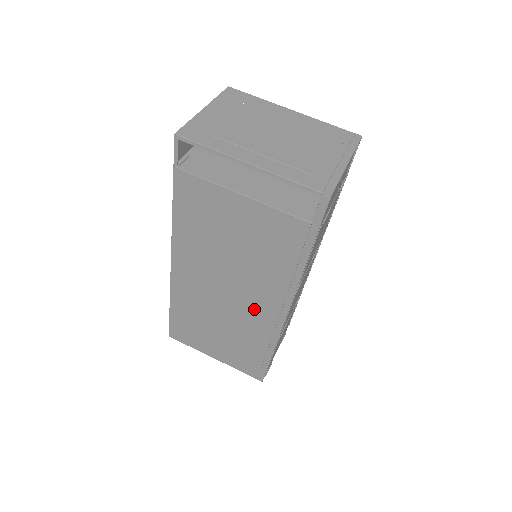
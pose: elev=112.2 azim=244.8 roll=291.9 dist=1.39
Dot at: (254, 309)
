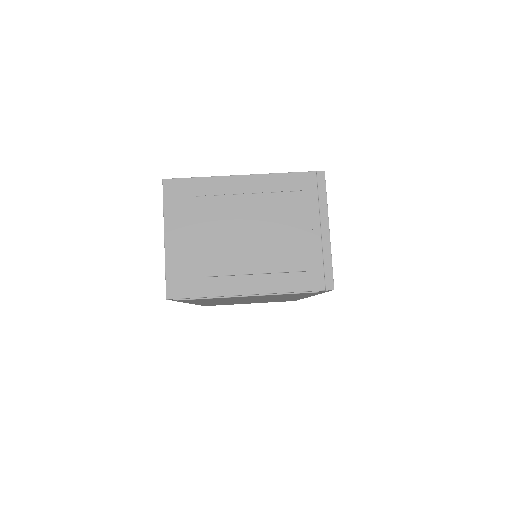
Dot at: (278, 299)
